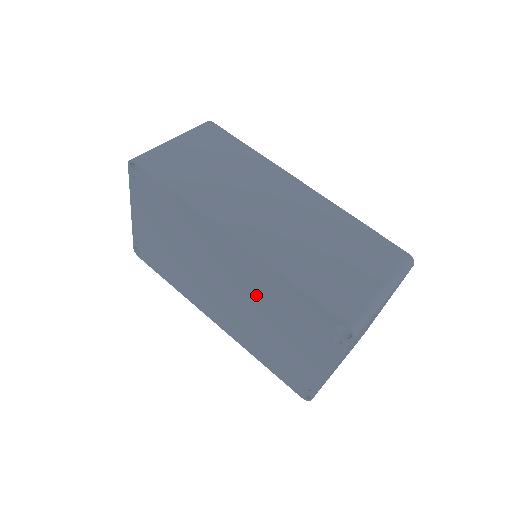
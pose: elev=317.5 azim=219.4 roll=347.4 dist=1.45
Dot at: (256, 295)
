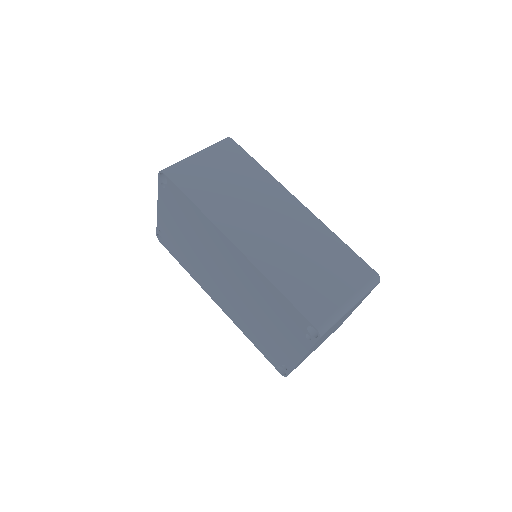
Dot at: (251, 292)
